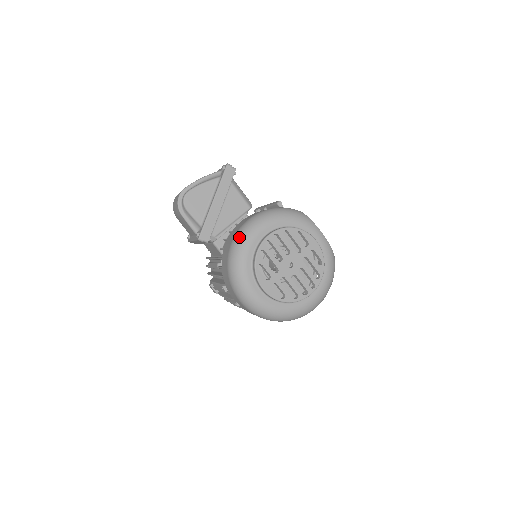
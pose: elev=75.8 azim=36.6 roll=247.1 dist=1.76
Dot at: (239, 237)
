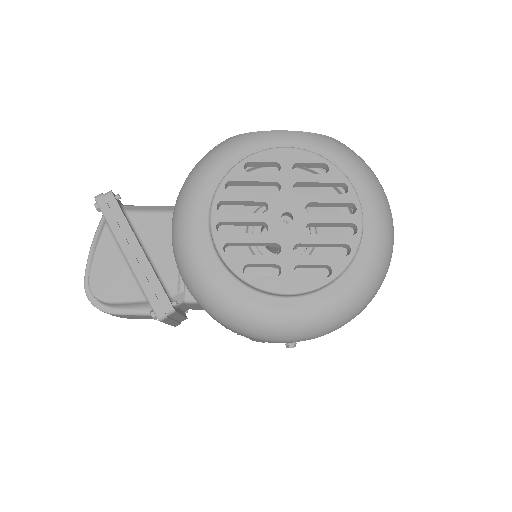
Dot at: (181, 265)
